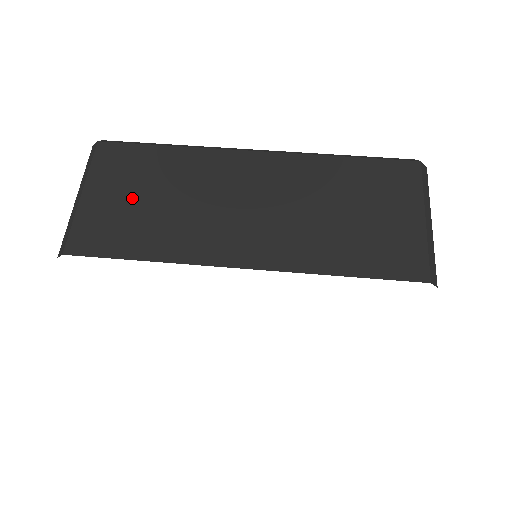
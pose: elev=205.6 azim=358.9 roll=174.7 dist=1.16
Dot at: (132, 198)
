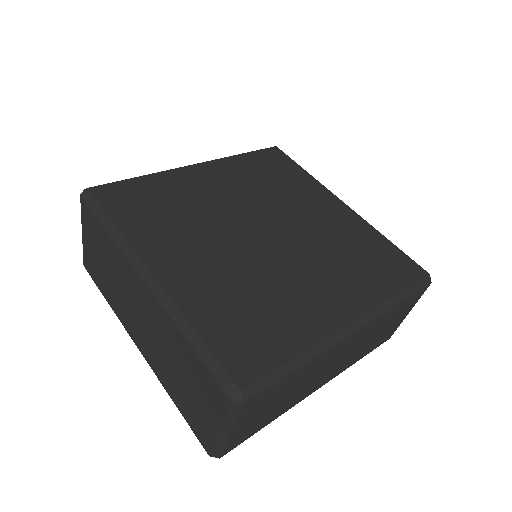
Dot at: (98, 257)
